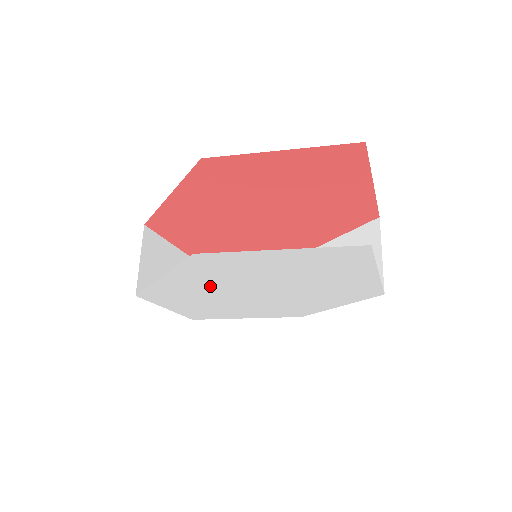
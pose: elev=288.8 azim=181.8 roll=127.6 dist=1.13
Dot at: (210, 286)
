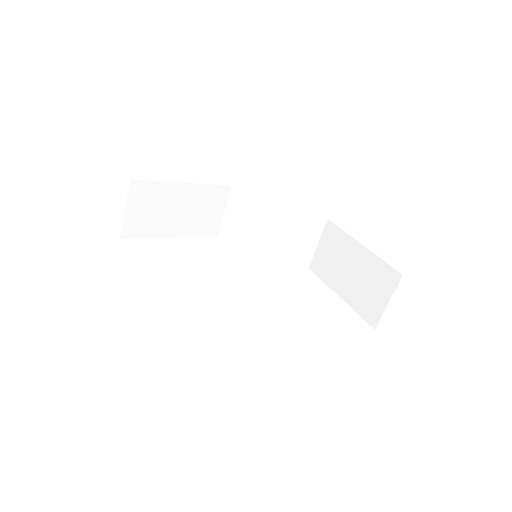
Dot at: occluded
